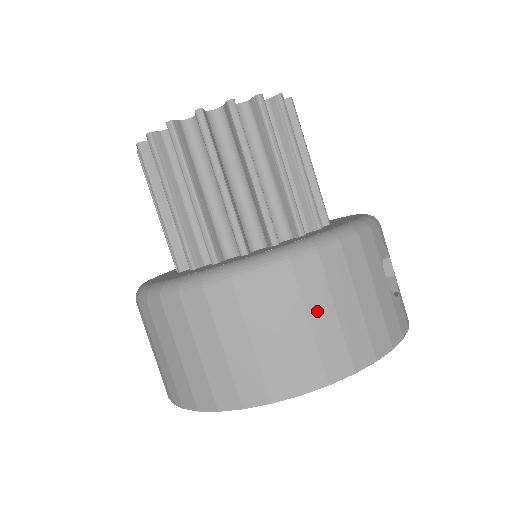
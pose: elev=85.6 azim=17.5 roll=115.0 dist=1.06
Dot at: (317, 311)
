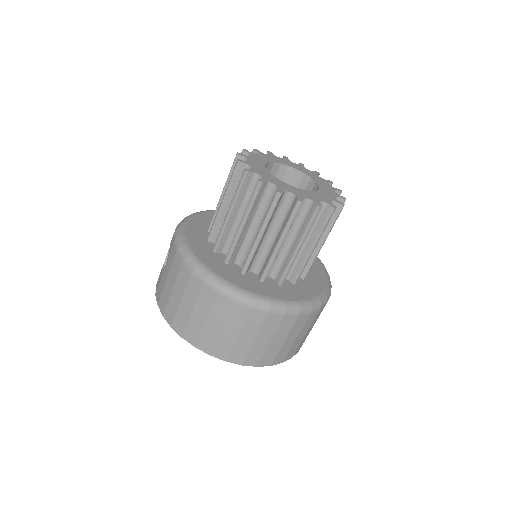
Dot at: (302, 333)
